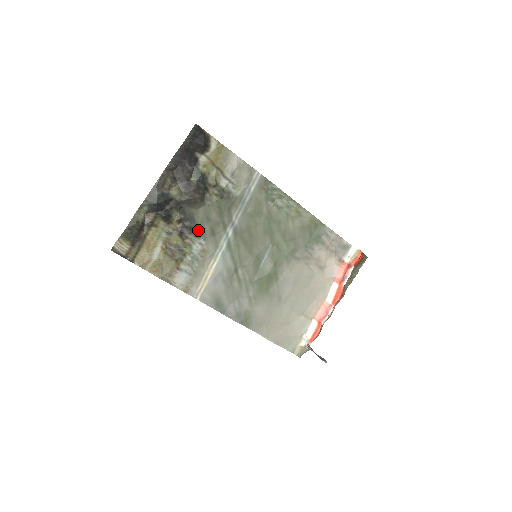
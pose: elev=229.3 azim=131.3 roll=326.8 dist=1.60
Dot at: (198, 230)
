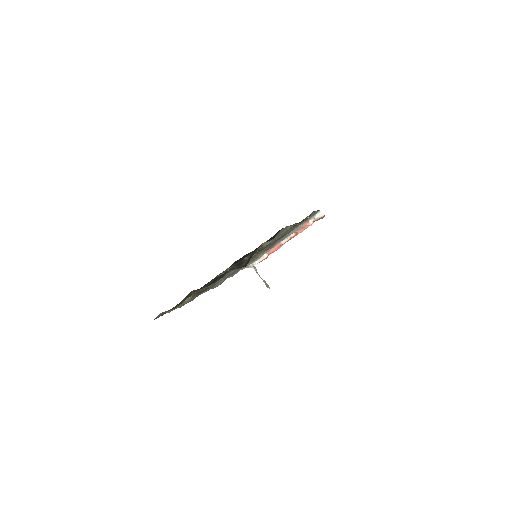
Dot at: occluded
